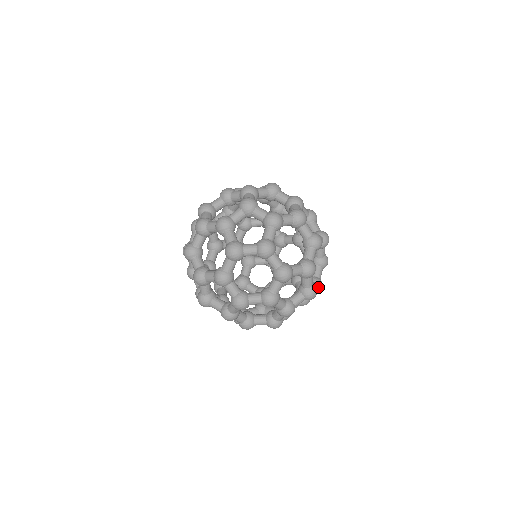
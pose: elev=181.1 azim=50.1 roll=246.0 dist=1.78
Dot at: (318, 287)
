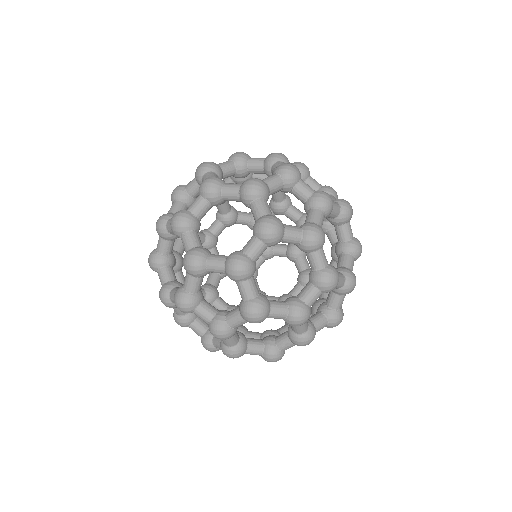
Dot at: occluded
